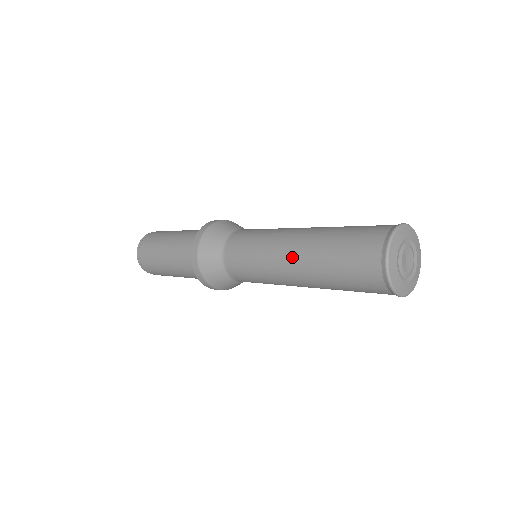
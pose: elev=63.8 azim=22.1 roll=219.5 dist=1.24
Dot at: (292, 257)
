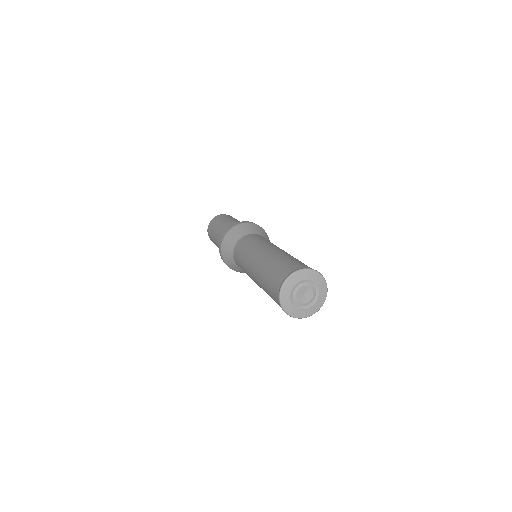
Dot at: occluded
